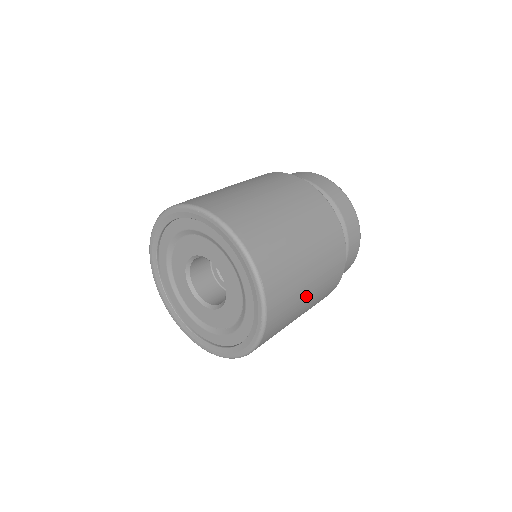
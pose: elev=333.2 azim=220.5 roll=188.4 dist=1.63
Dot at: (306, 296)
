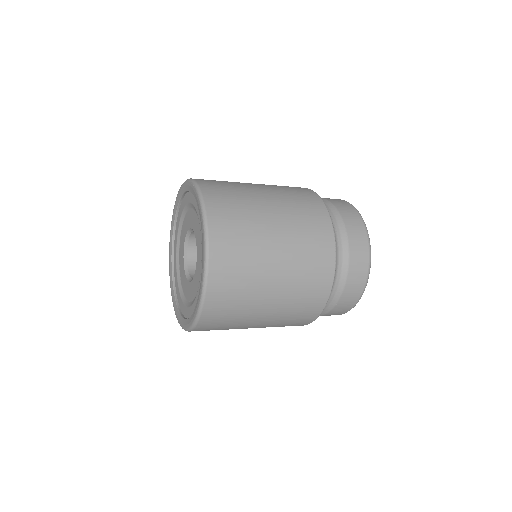
Dot at: (267, 291)
